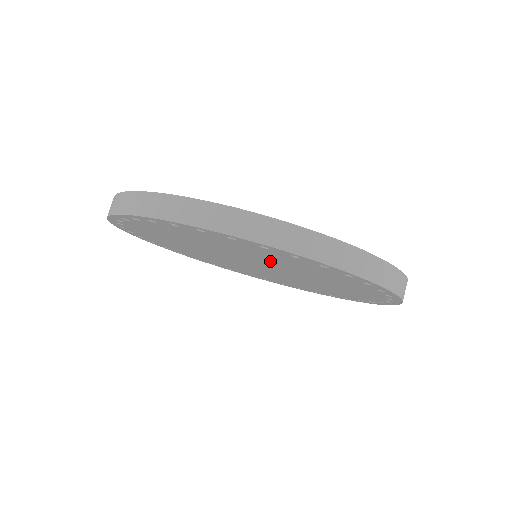
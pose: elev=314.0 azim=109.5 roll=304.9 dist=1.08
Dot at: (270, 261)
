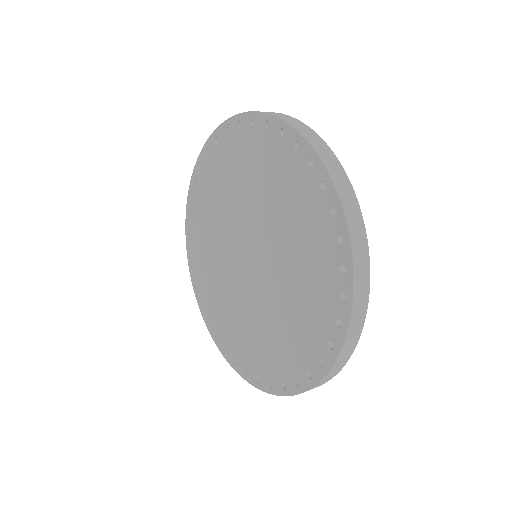
Dot at: (276, 214)
